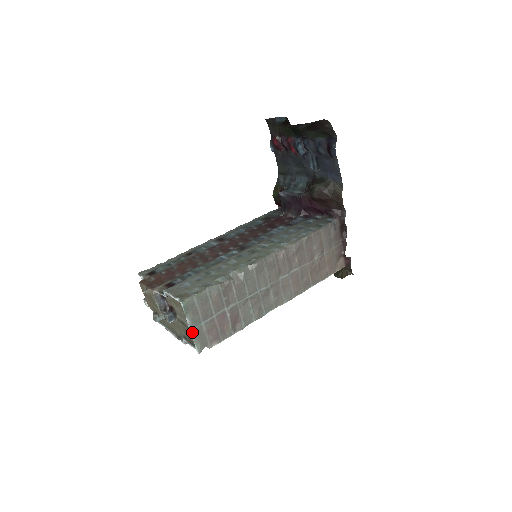
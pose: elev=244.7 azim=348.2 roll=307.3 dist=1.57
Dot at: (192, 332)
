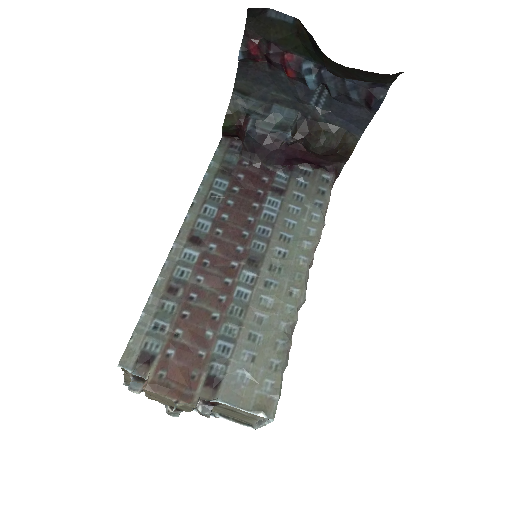
Dot at: (263, 425)
